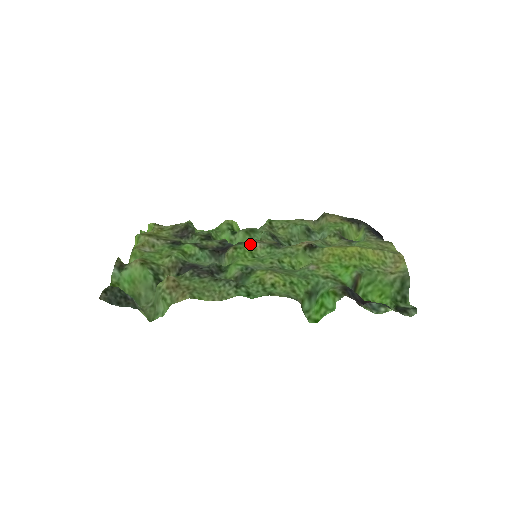
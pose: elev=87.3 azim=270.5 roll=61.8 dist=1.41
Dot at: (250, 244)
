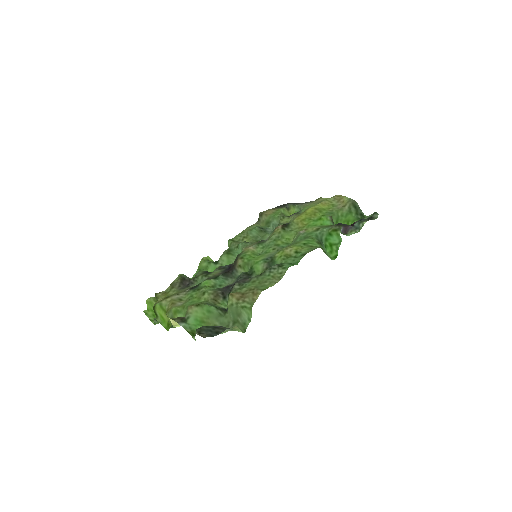
Dot at: (247, 250)
